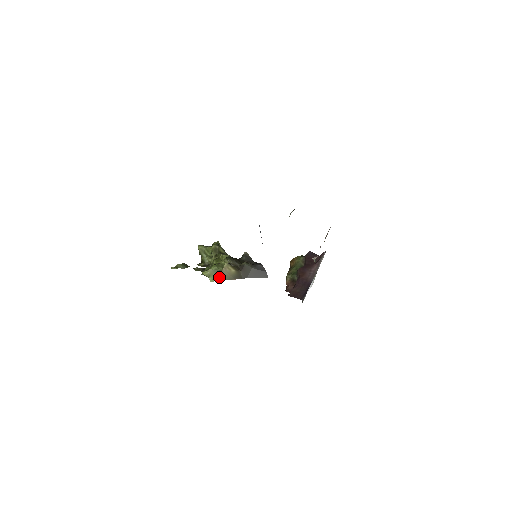
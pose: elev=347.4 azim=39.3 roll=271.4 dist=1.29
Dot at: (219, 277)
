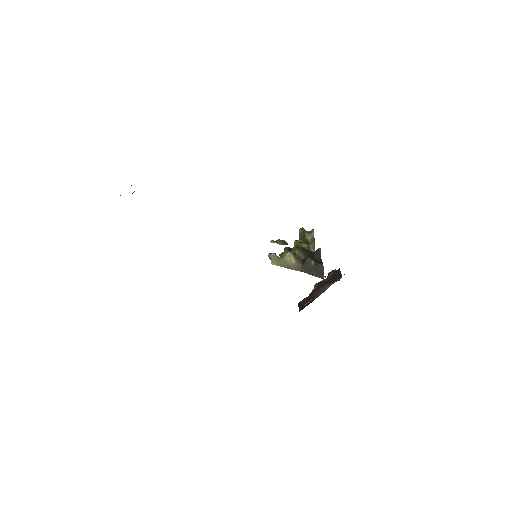
Dot at: (280, 263)
